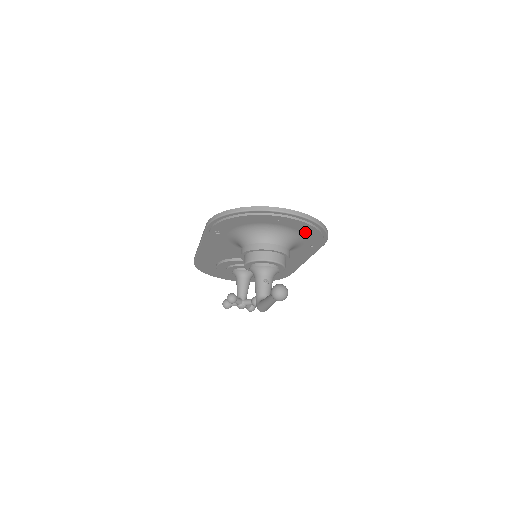
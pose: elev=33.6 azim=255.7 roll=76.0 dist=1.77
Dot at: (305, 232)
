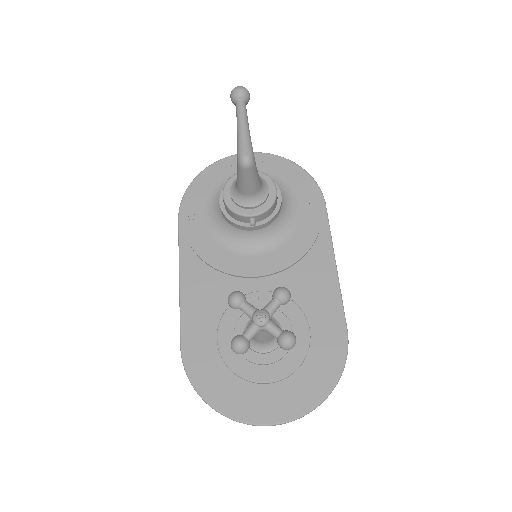
Dot at: (284, 176)
